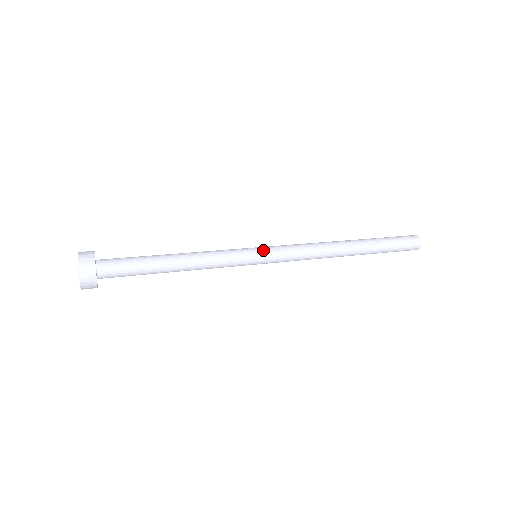
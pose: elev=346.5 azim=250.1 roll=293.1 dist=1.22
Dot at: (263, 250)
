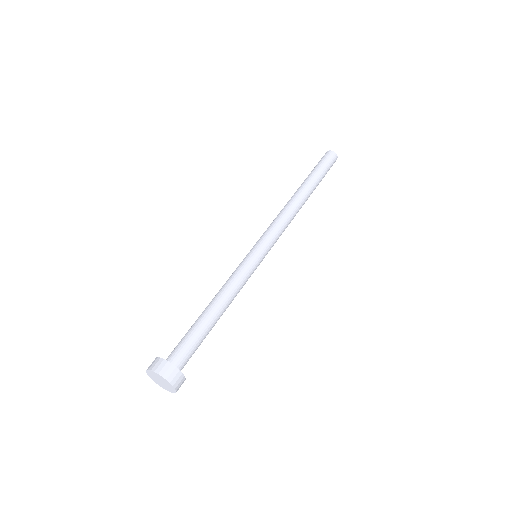
Dot at: (262, 250)
